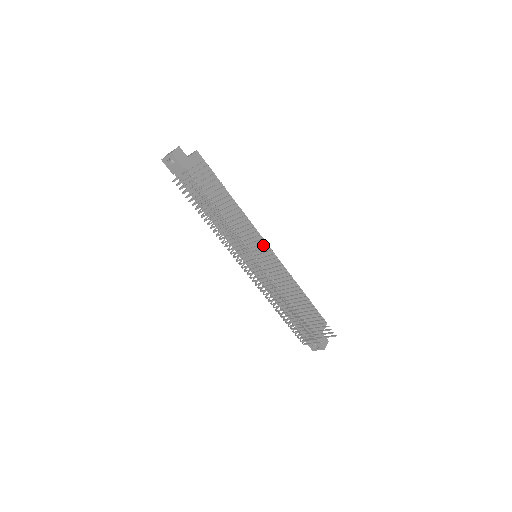
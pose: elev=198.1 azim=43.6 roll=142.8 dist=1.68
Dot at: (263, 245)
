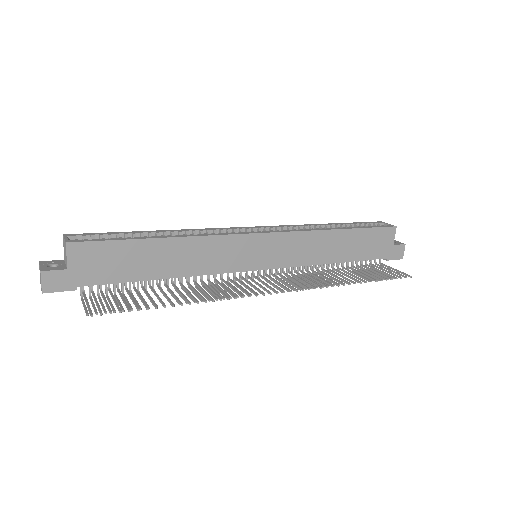
Dot at: (257, 242)
